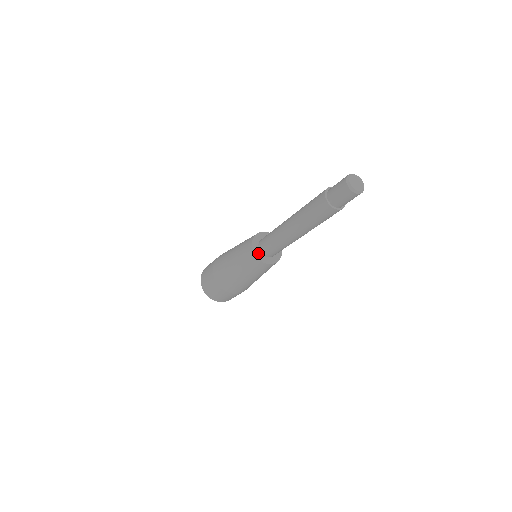
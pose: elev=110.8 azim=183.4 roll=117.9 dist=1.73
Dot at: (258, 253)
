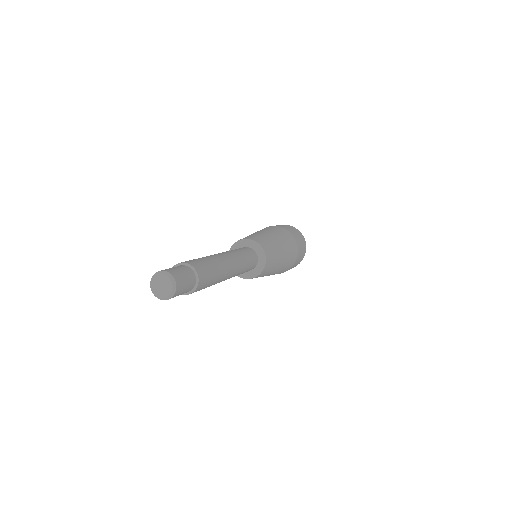
Dot at: occluded
